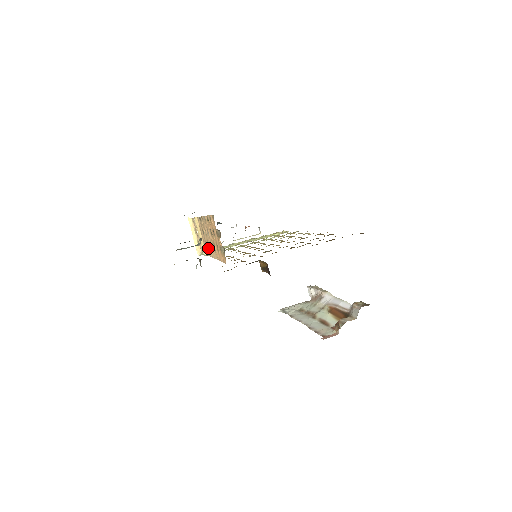
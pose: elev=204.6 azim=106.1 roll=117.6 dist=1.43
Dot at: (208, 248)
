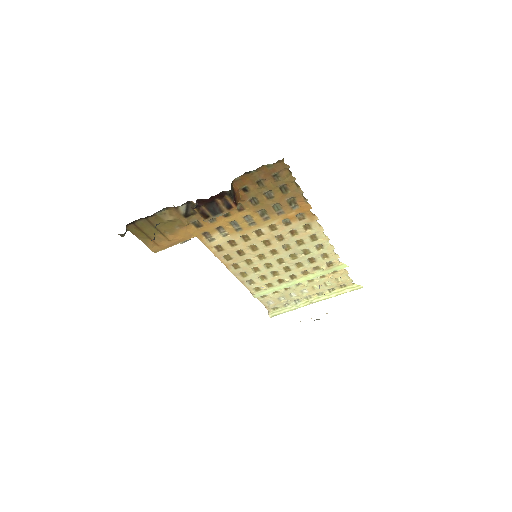
Dot at: occluded
